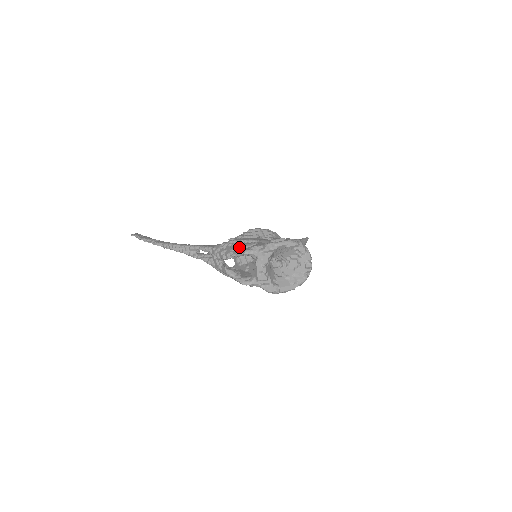
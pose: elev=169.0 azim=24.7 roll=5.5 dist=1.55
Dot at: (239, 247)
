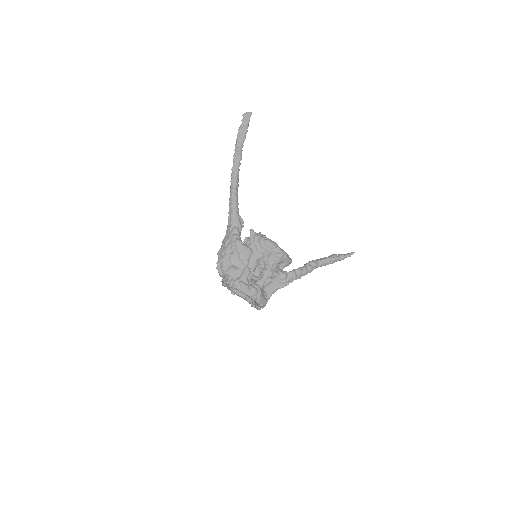
Dot at: (229, 256)
